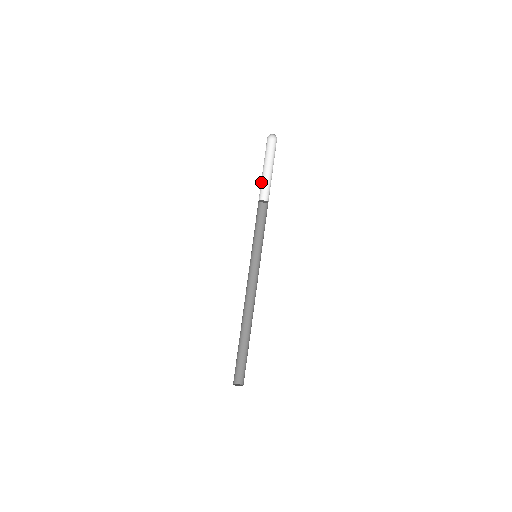
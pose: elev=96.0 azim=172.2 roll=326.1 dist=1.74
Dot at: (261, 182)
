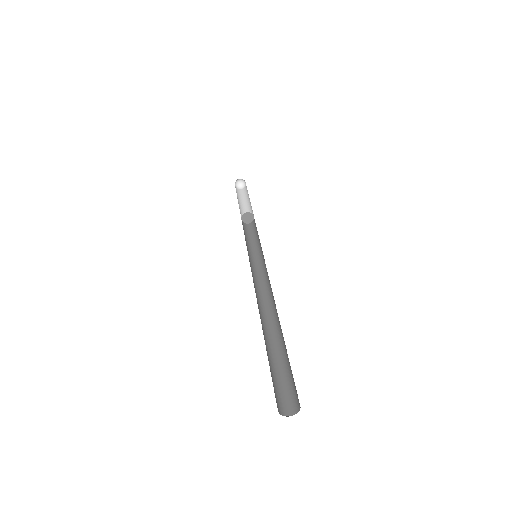
Dot at: (239, 208)
